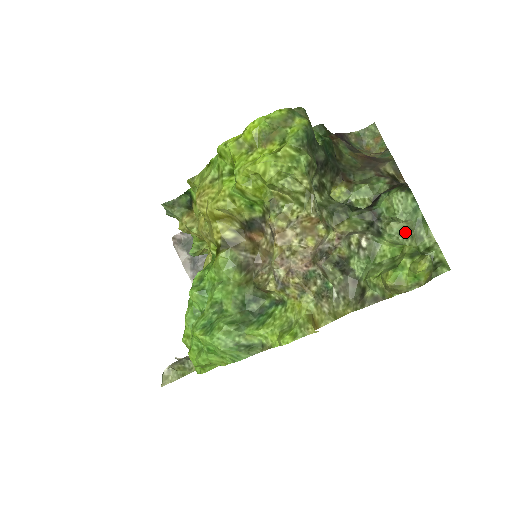
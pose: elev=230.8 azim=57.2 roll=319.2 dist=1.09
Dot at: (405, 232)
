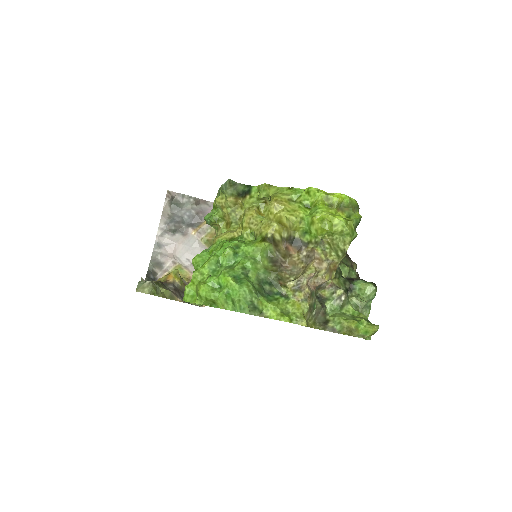
Dot at: (357, 307)
